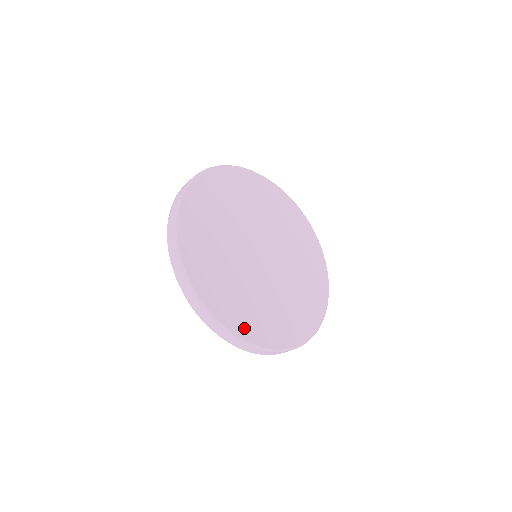
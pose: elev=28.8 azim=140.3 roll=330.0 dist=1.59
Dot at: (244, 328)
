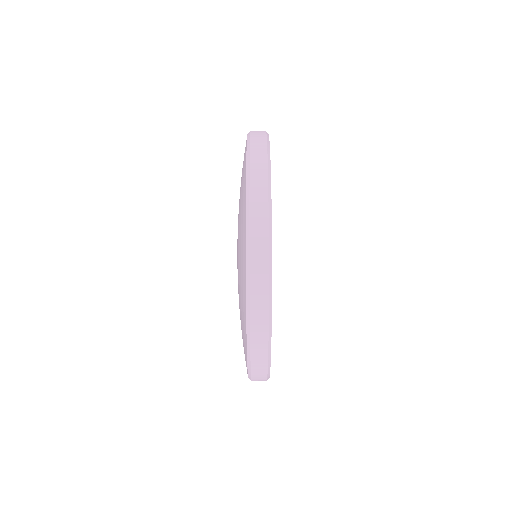
Dot at: occluded
